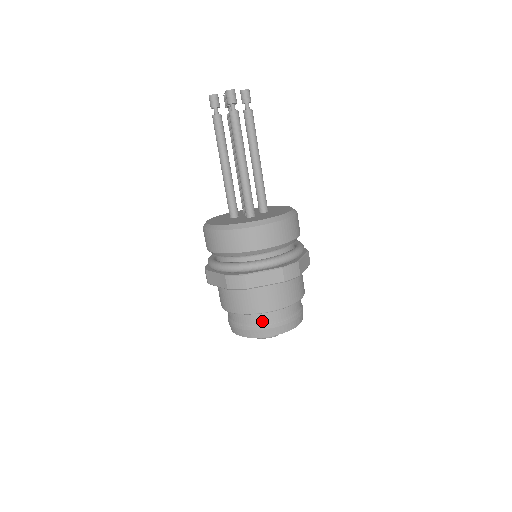
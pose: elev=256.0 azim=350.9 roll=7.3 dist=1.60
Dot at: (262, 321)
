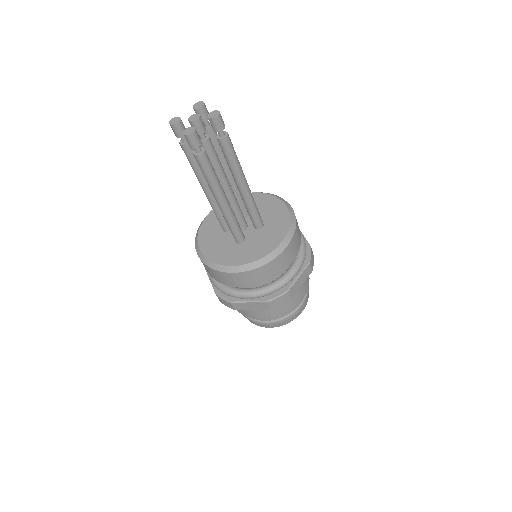
Dot at: (258, 319)
